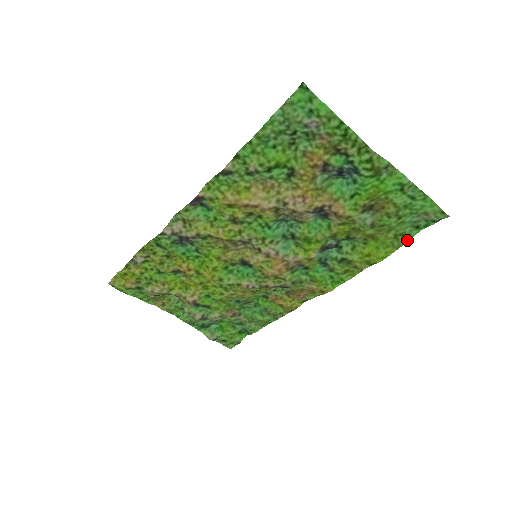
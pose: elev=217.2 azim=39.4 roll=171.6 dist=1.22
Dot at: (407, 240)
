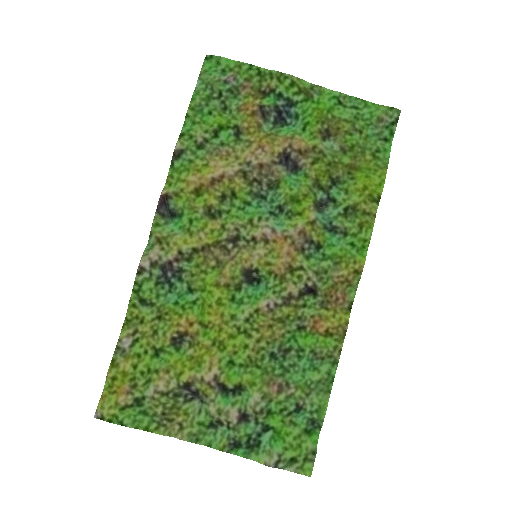
Dot at: (388, 156)
